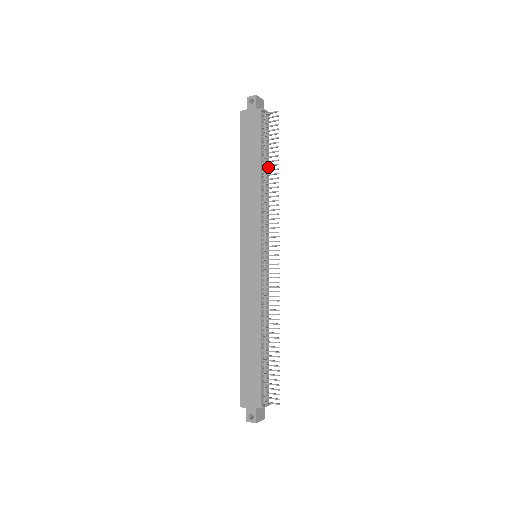
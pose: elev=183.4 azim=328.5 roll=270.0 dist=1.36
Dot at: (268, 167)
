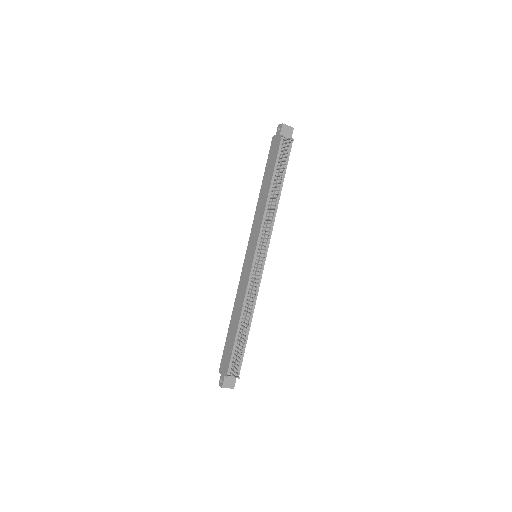
Dot at: (282, 184)
